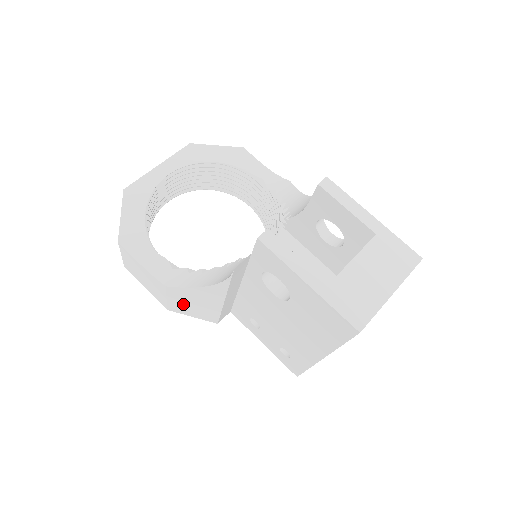
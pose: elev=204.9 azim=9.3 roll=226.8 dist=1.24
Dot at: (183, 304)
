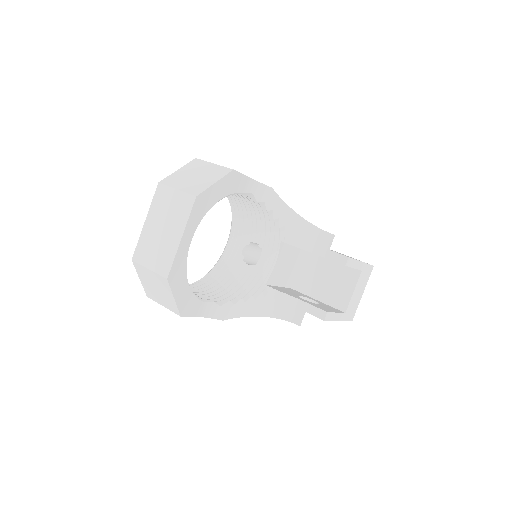
Dot at: occluded
